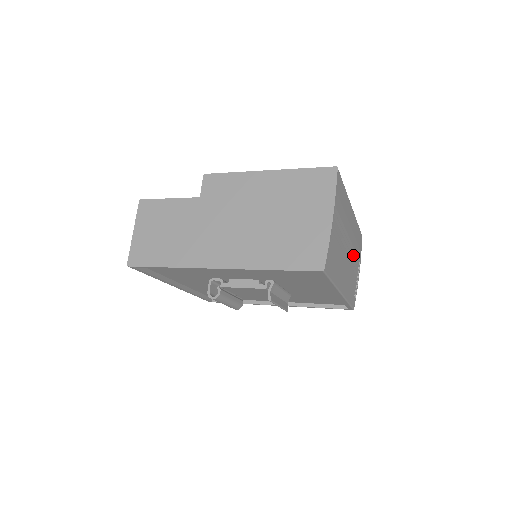
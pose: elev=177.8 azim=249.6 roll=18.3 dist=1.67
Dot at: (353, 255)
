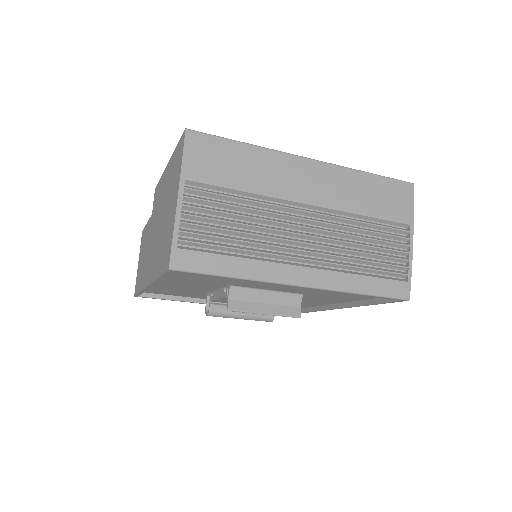
Dot at: (354, 222)
